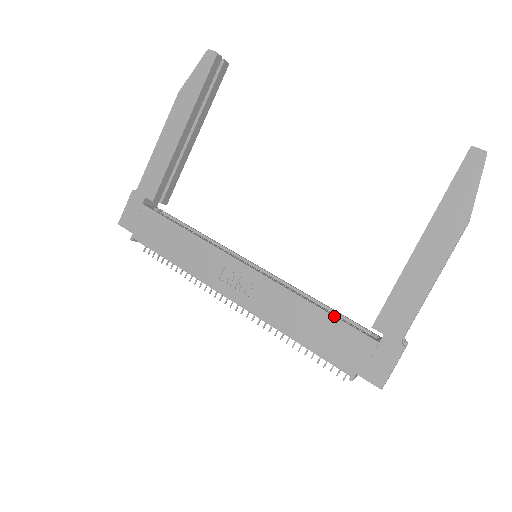
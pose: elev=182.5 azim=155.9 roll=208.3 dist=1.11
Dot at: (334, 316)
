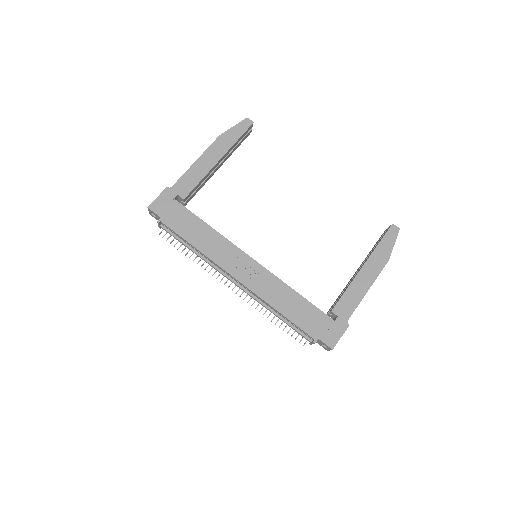
Dot at: occluded
